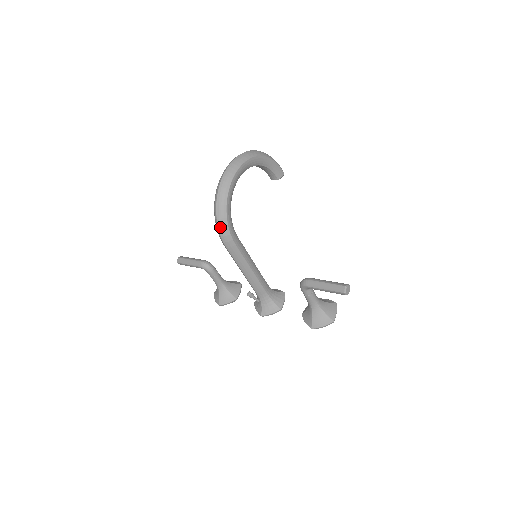
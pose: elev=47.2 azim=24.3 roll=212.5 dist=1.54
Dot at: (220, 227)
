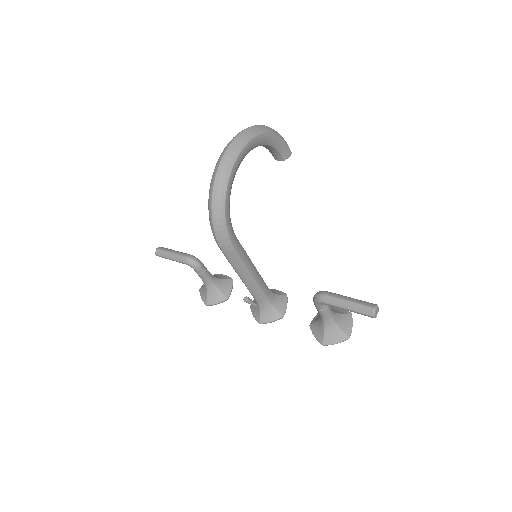
Dot at: (216, 229)
